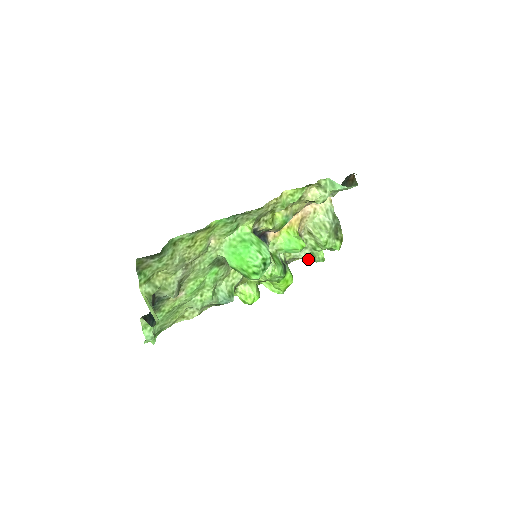
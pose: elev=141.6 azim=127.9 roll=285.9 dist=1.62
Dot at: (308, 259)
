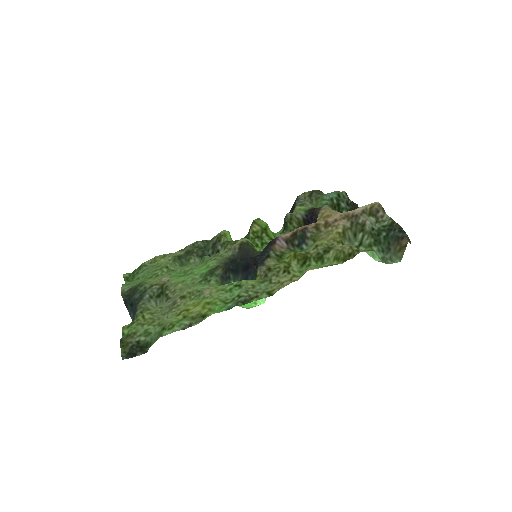
Dot at: occluded
